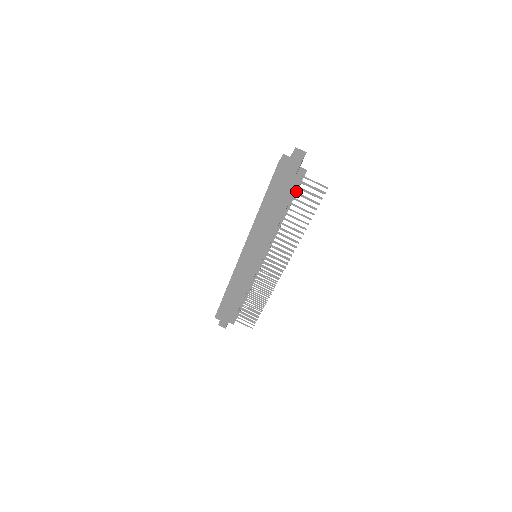
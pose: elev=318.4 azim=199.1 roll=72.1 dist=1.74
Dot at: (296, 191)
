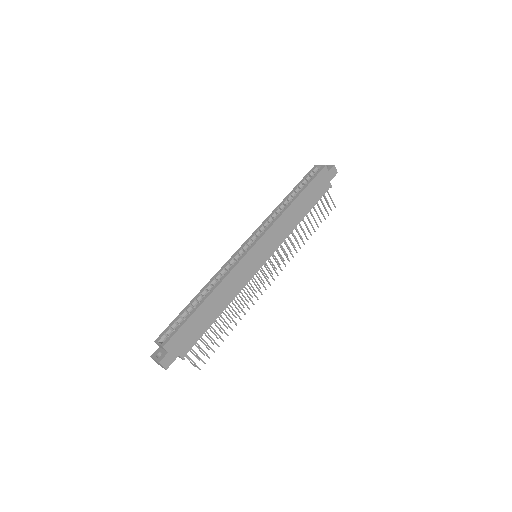
Dot at: occluded
